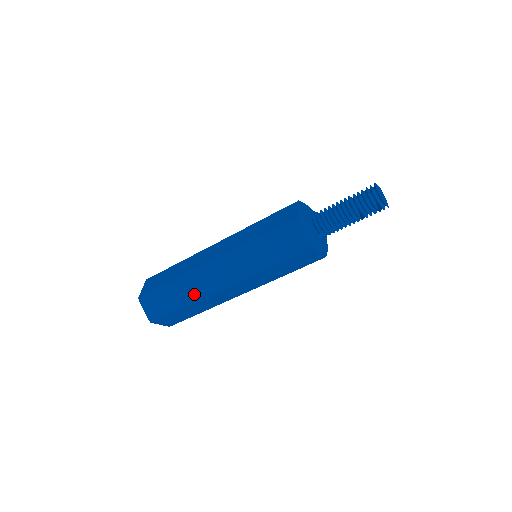
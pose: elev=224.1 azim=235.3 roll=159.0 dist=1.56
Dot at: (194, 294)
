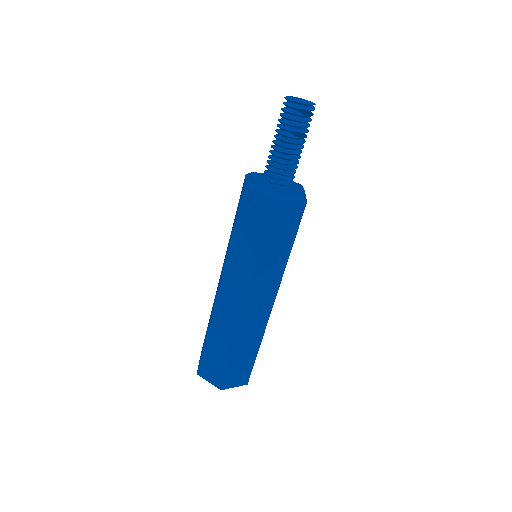
Dot at: (229, 333)
